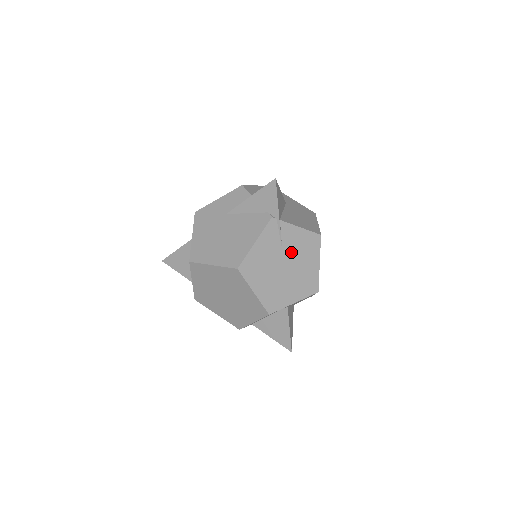
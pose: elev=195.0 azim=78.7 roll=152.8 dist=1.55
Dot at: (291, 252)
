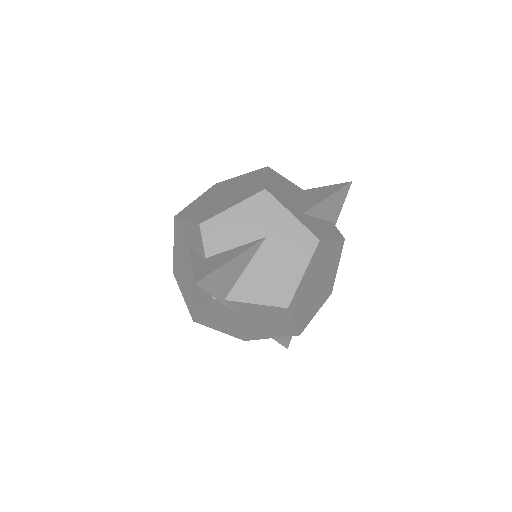
Dot at: (251, 316)
